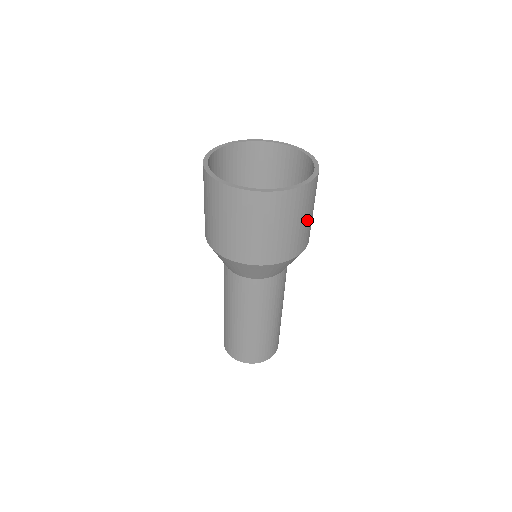
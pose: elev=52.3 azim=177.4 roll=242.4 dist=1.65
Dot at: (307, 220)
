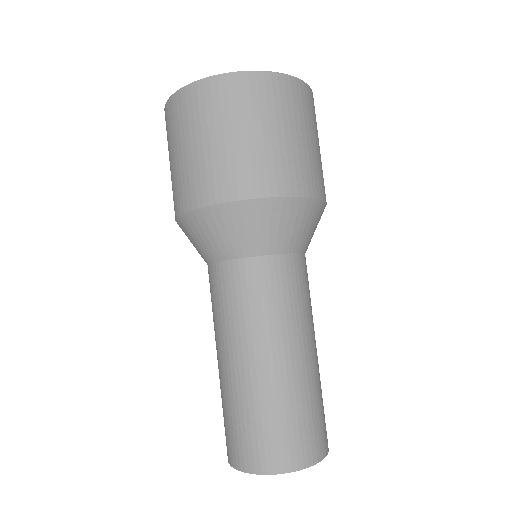
Dot at: (268, 138)
